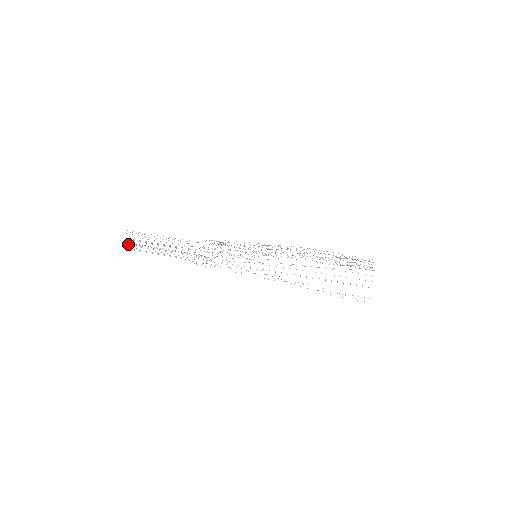
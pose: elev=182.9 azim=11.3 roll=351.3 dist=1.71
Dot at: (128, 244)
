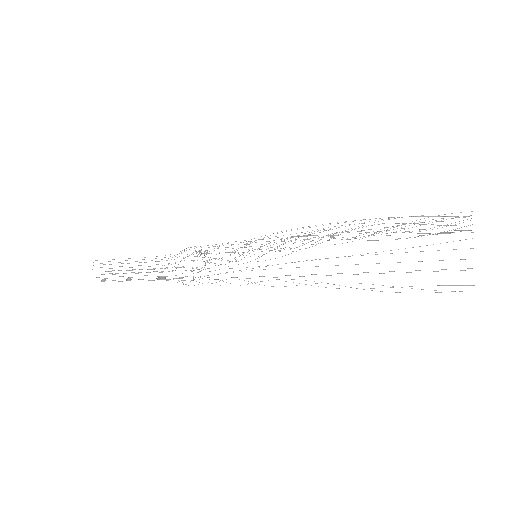
Dot at: occluded
